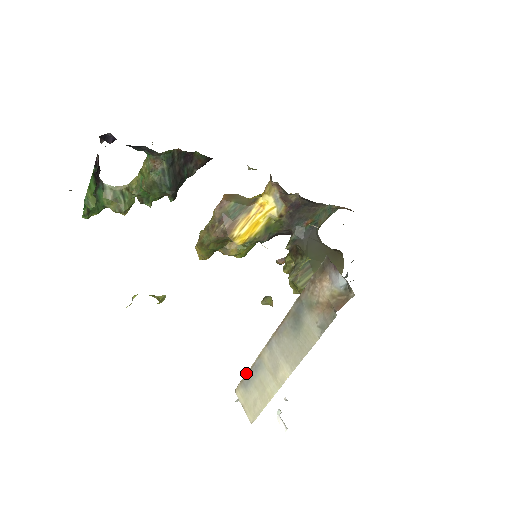
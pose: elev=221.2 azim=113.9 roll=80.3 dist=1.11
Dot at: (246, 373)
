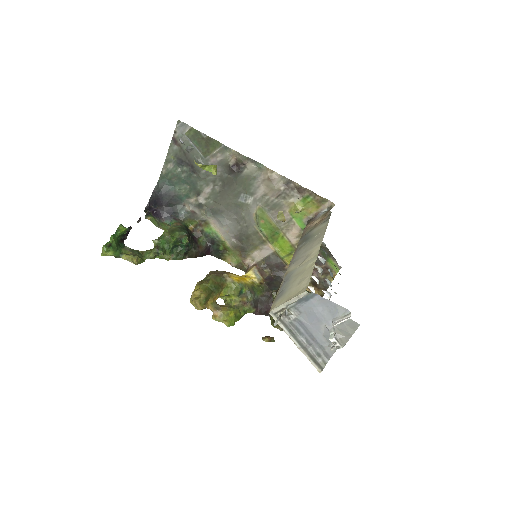
Dot at: (277, 292)
